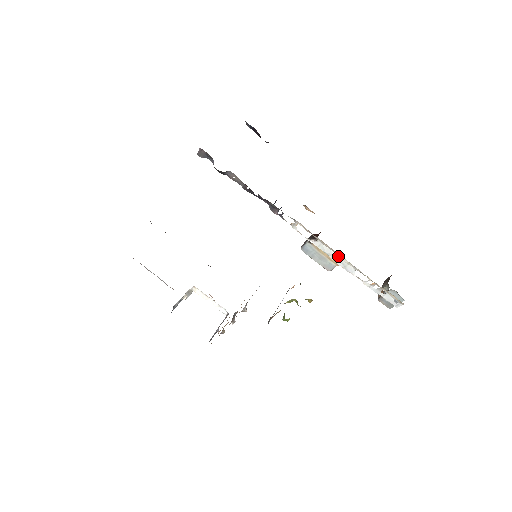
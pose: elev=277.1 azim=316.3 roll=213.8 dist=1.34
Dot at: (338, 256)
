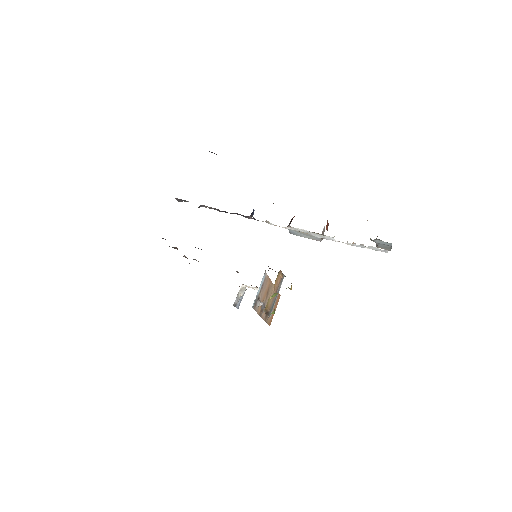
Dot at: (312, 232)
